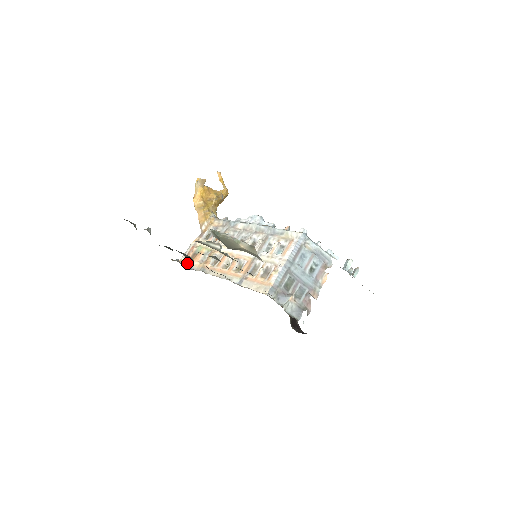
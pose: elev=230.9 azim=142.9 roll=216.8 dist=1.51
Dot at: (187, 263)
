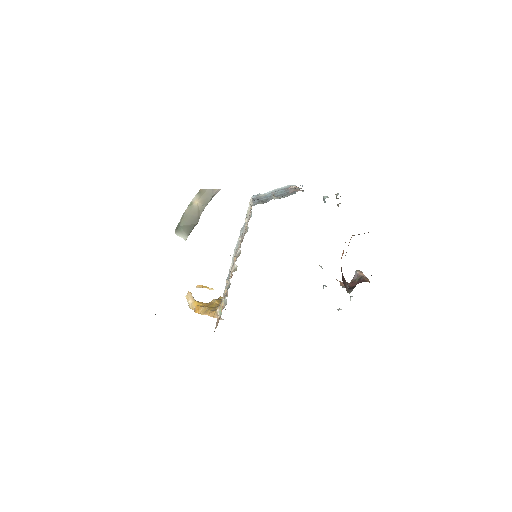
Dot at: (218, 322)
